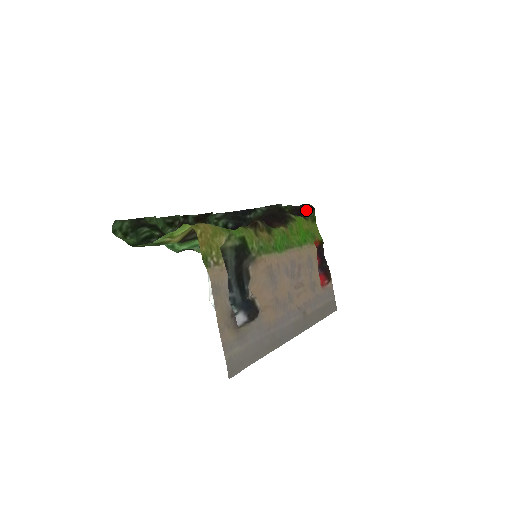
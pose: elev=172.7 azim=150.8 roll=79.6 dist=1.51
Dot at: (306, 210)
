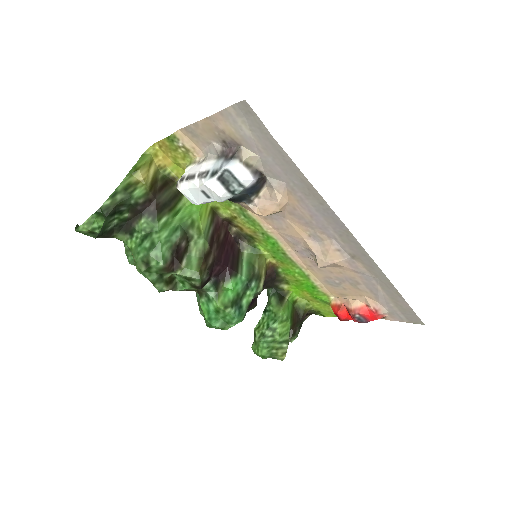
Dot at: occluded
